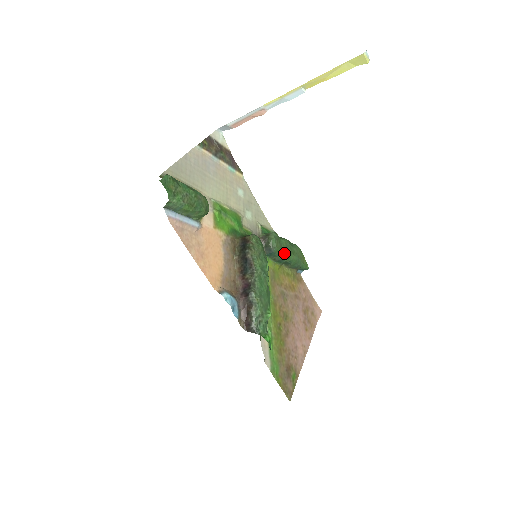
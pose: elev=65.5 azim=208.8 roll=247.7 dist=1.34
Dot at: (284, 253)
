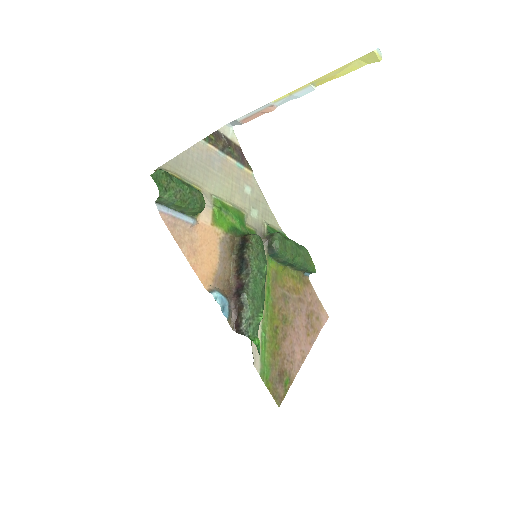
Dot at: (288, 255)
